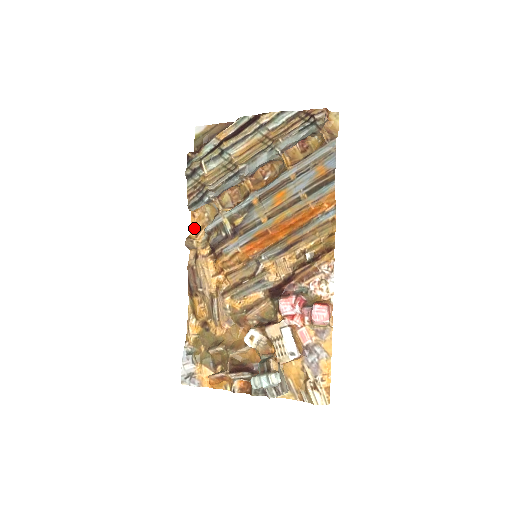
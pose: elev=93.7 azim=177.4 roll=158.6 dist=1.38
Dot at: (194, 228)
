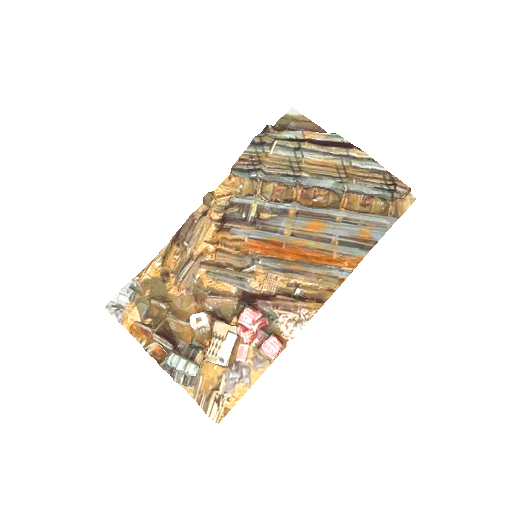
Dot at: (222, 189)
